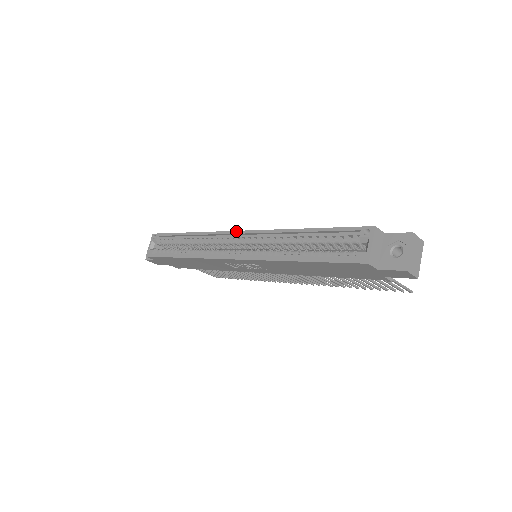
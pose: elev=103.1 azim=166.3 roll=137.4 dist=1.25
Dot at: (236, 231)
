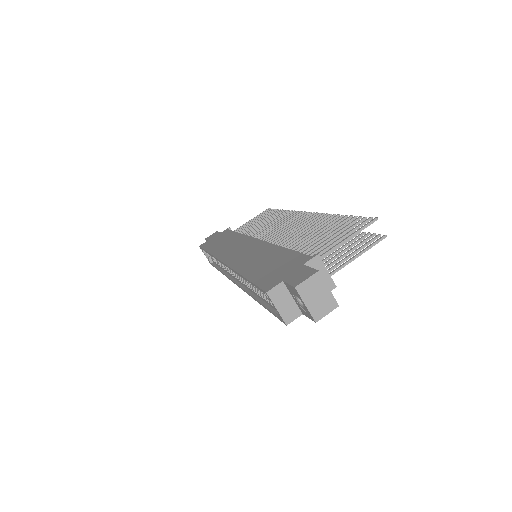
Dot at: (222, 262)
